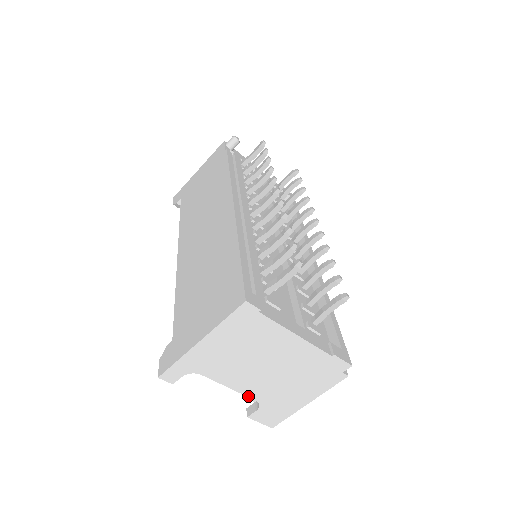
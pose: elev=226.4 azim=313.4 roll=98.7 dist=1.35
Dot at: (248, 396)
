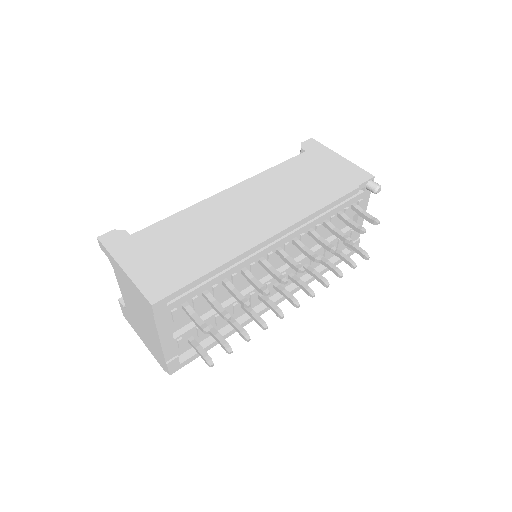
Dot at: (124, 301)
